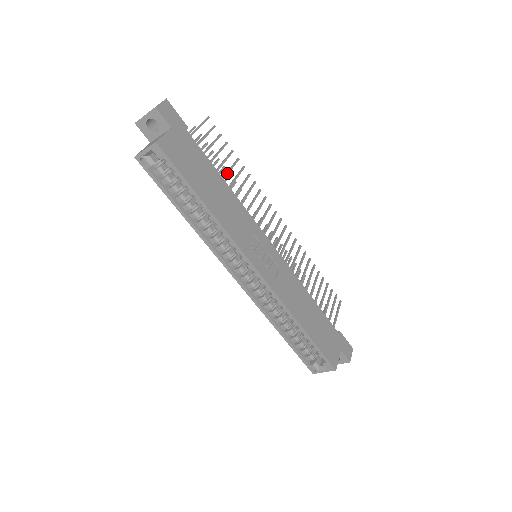
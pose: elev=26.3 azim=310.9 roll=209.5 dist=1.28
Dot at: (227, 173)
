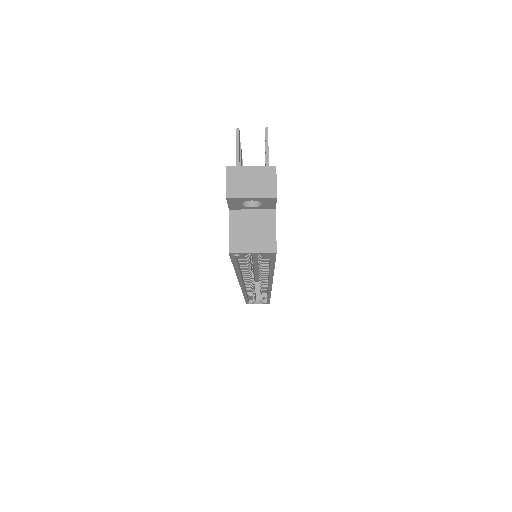
Dot at: occluded
